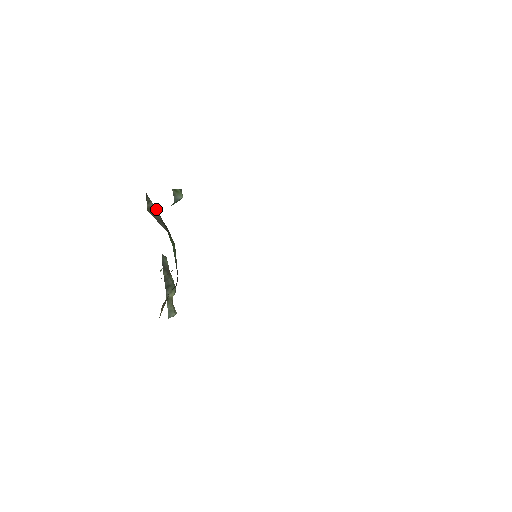
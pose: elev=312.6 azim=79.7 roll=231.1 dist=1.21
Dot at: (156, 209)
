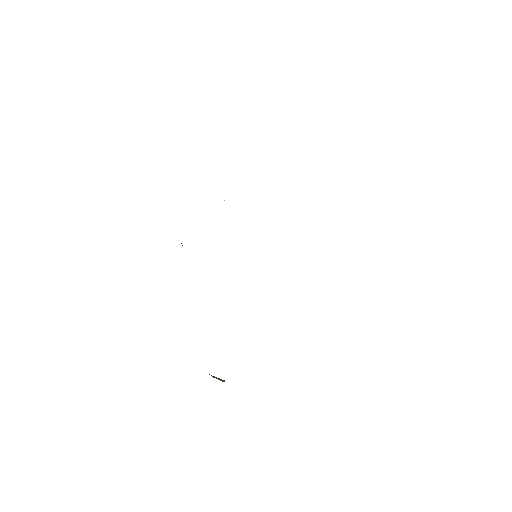
Dot at: occluded
